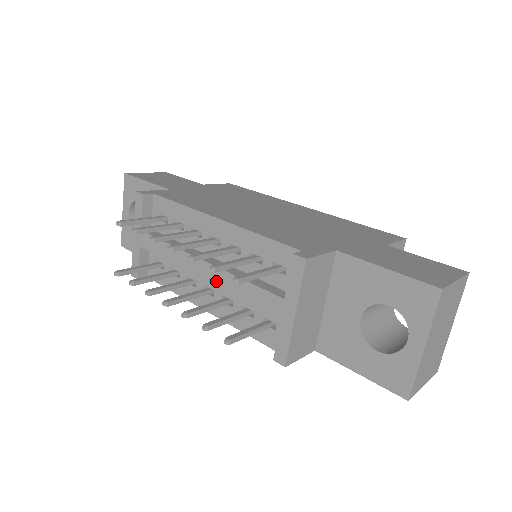
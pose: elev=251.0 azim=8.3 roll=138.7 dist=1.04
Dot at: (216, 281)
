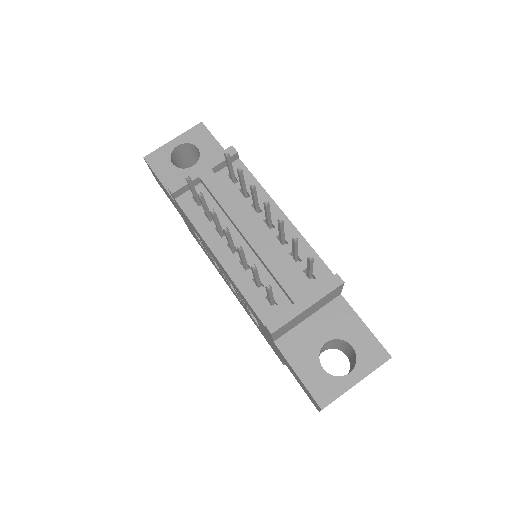
Dot at: (257, 247)
